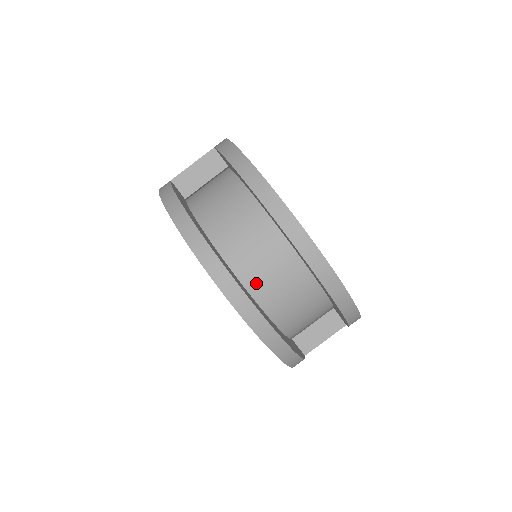
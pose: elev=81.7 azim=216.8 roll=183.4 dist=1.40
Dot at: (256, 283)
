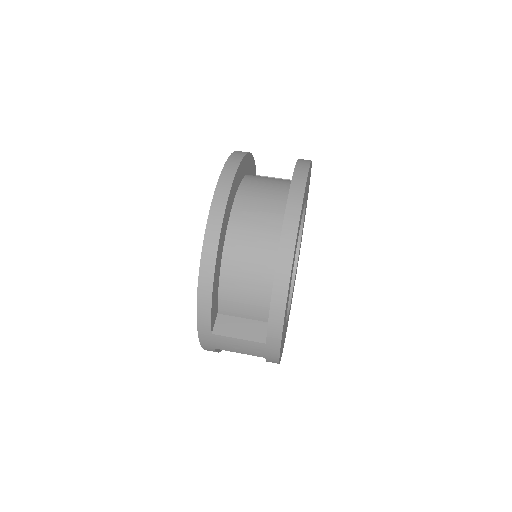
Dot at: (243, 207)
